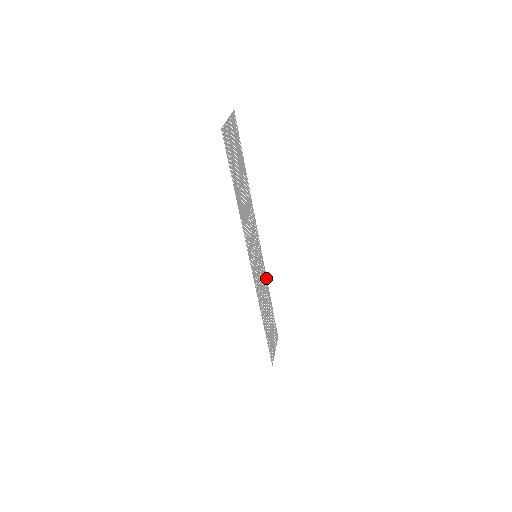
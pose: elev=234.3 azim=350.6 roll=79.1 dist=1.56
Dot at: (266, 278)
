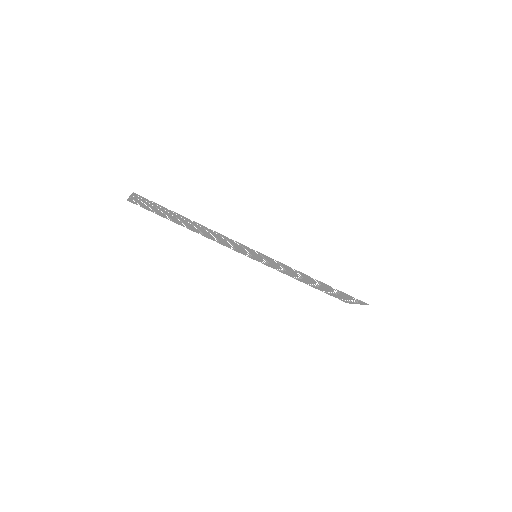
Dot at: (283, 273)
